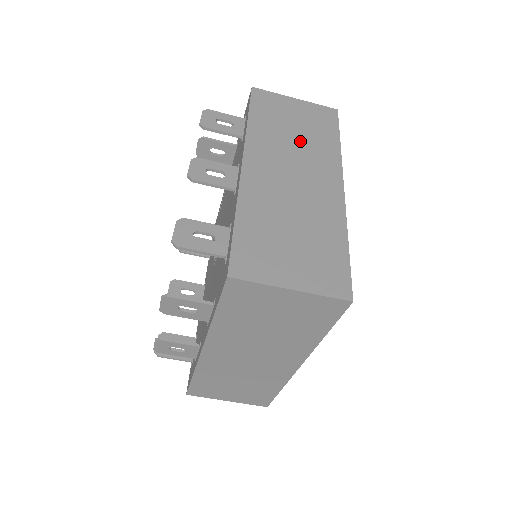
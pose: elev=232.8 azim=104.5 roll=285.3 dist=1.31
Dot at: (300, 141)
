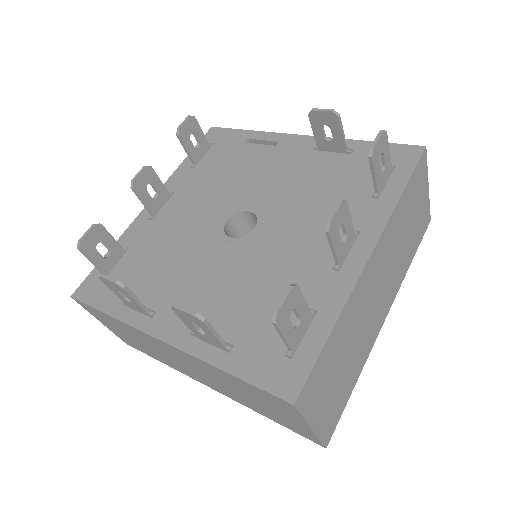
Dot at: (402, 248)
